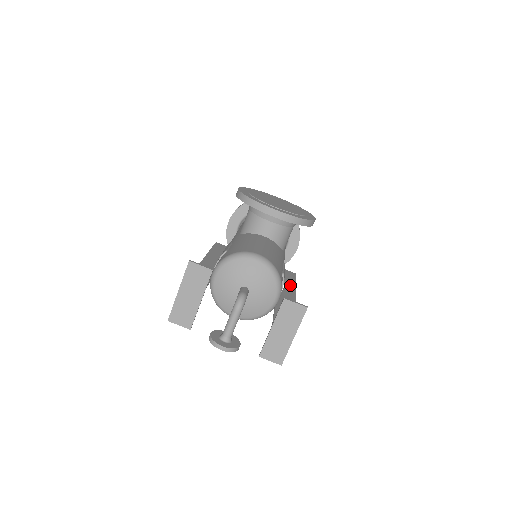
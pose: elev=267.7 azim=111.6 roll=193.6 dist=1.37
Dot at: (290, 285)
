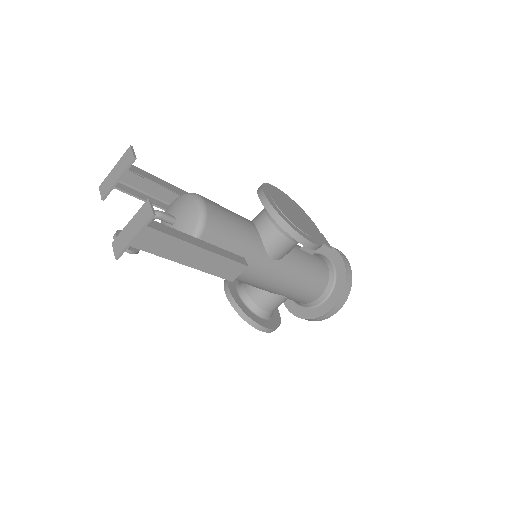
Dot at: (214, 249)
